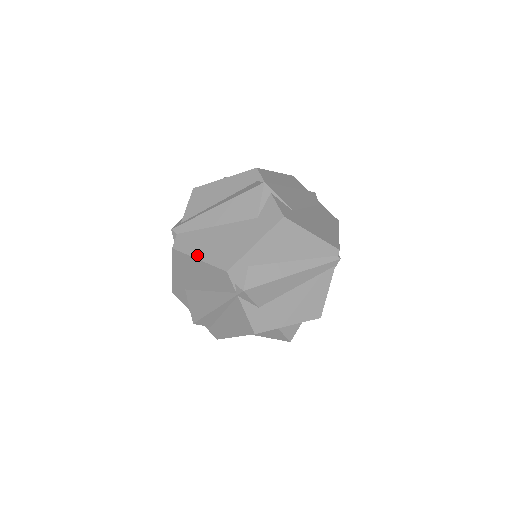
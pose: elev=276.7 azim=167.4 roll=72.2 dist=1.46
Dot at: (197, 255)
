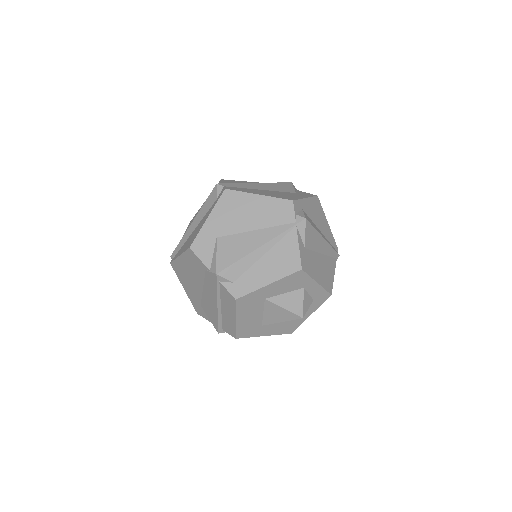
Dot at: (256, 193)
